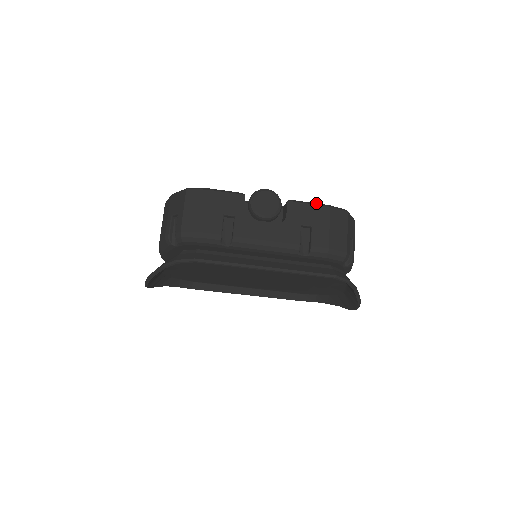
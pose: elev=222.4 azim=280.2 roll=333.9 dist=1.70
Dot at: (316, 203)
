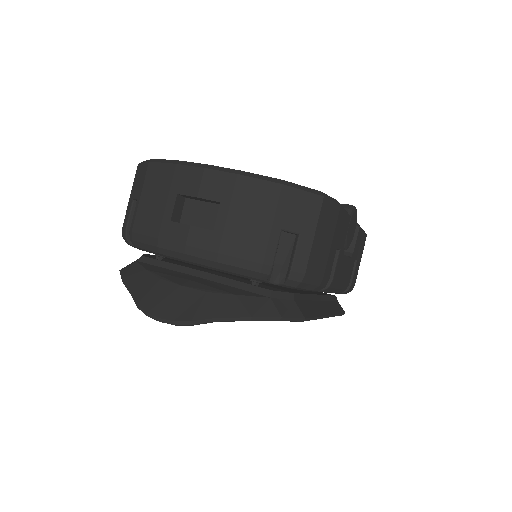
Dot at: occluded
